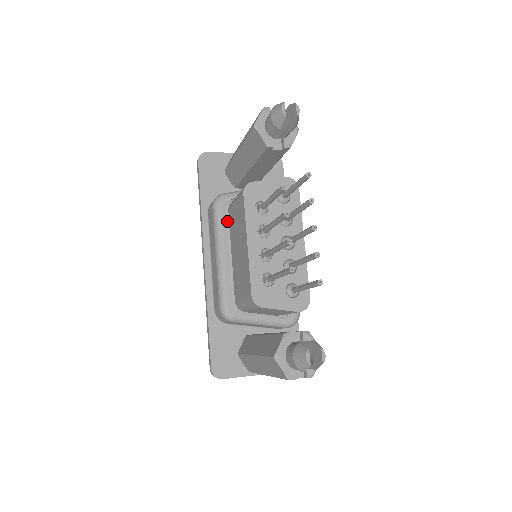
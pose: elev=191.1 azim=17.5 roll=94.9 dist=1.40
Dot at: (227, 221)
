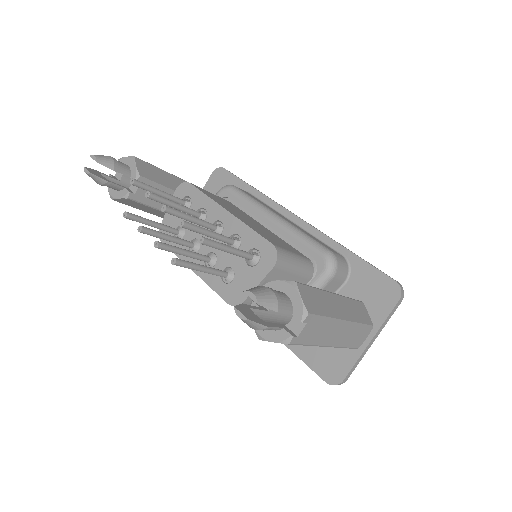
Dot at: occluded
